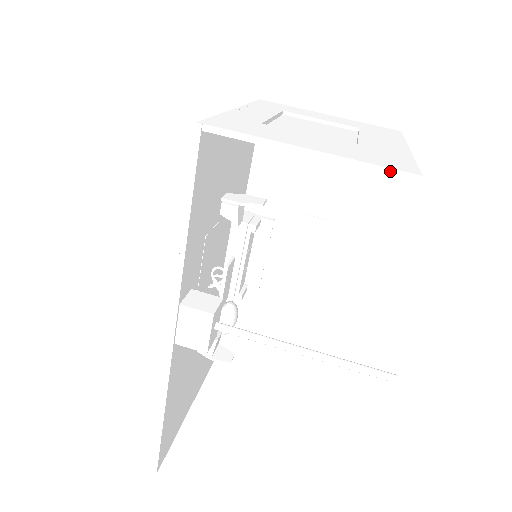
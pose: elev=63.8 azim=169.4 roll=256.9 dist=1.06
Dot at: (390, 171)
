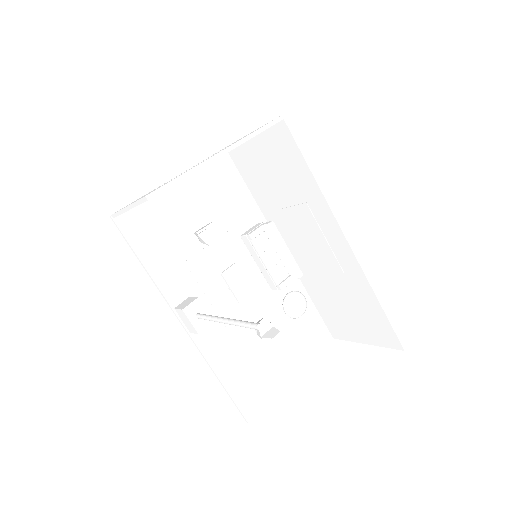
Dot at: (140, 201)
